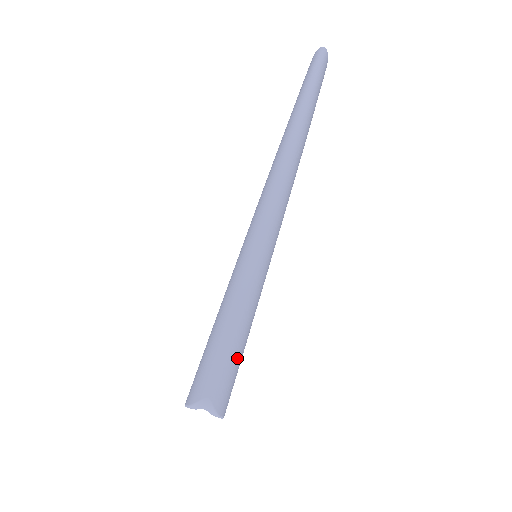
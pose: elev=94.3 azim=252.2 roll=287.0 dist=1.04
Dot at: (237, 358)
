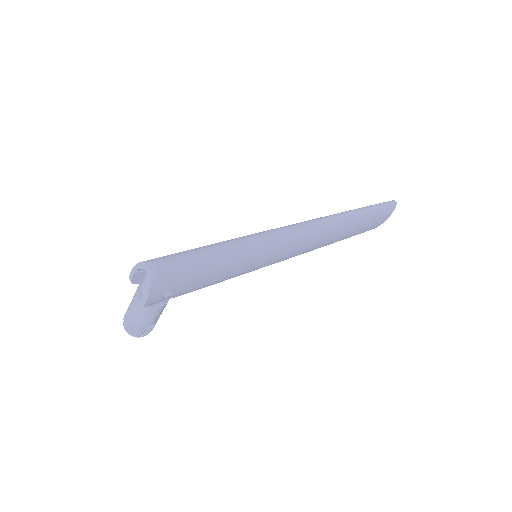
Dot at: (194, 273)
